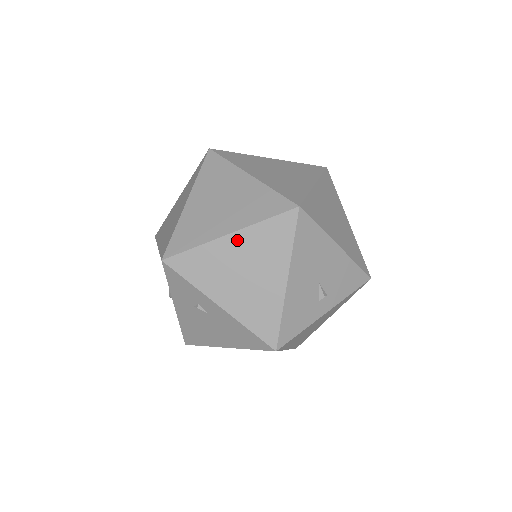
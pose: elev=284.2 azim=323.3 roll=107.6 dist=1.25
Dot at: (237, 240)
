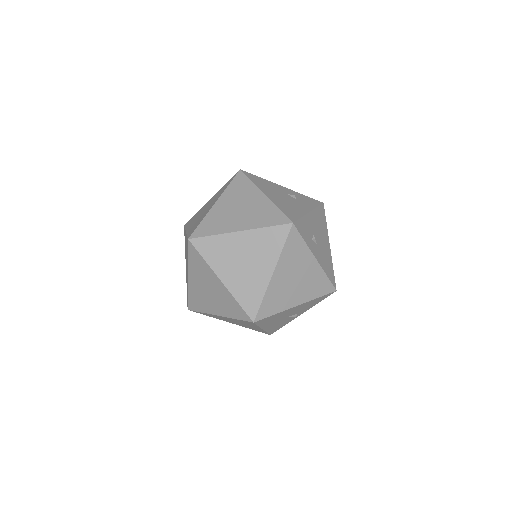
Dot at: occluded
